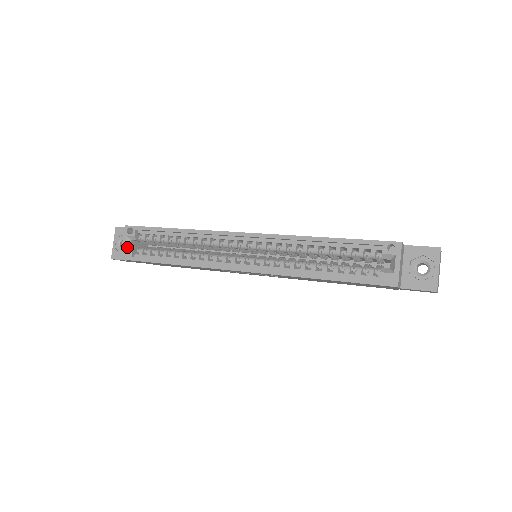
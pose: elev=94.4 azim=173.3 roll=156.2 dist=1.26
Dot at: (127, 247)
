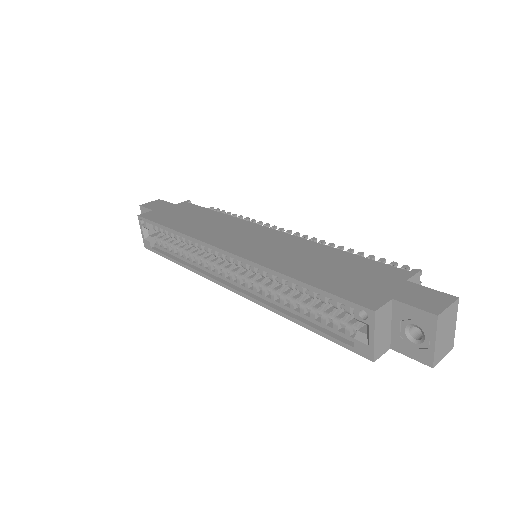
Dot at: (146, 236)
